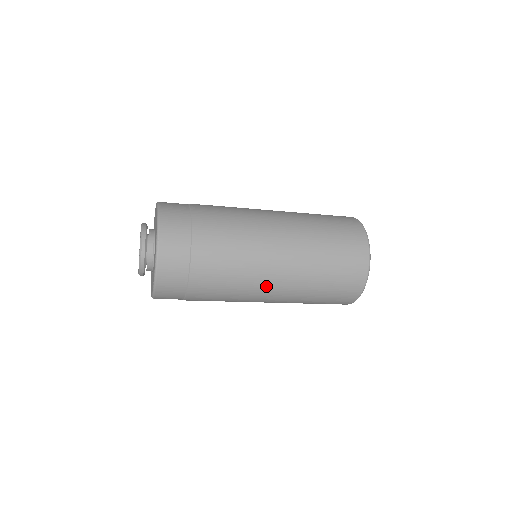
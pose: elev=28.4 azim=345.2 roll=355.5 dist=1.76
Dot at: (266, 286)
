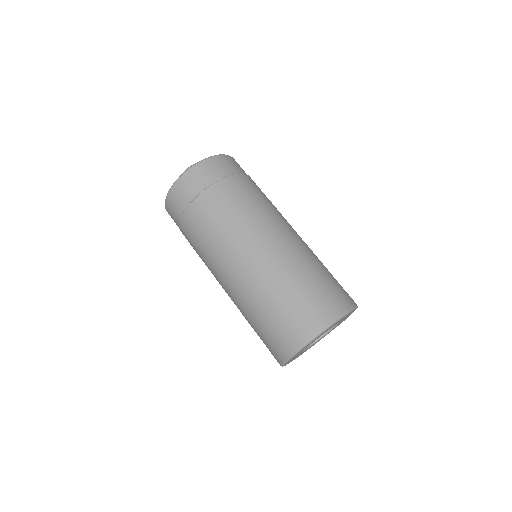
Dot at: (224, 271)
